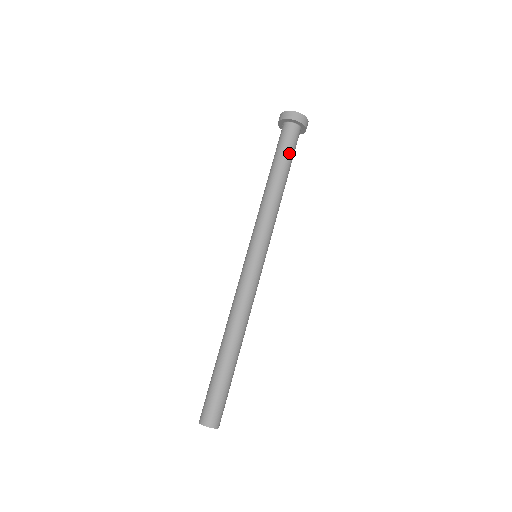
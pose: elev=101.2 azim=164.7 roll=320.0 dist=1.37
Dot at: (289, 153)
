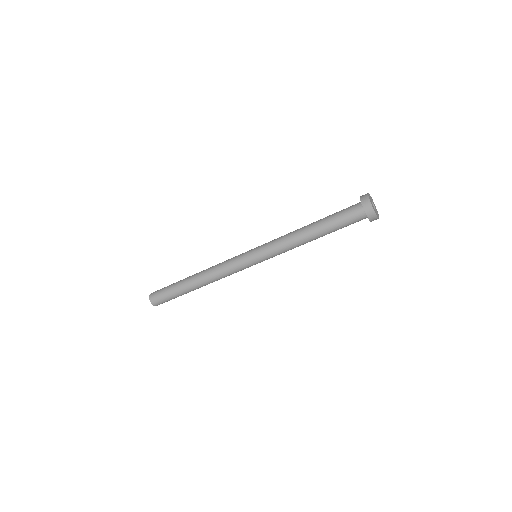
Dot at: (341, 228)
